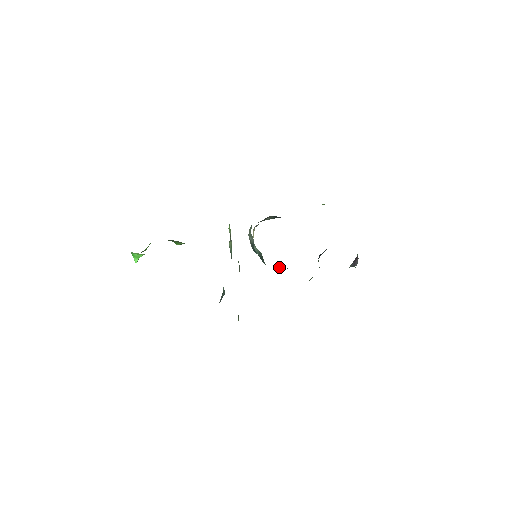
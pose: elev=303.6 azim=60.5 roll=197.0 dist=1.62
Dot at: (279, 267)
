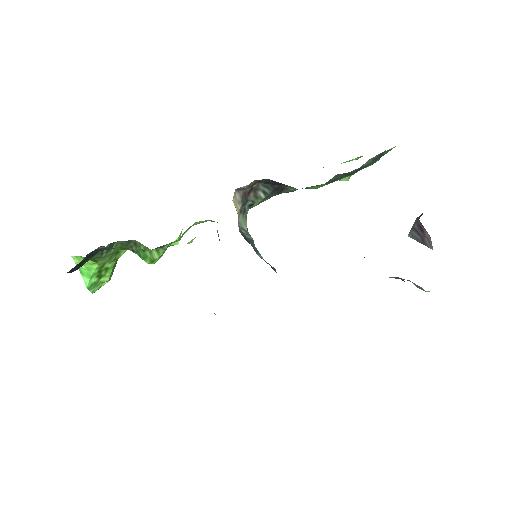
Dot at: occluded
